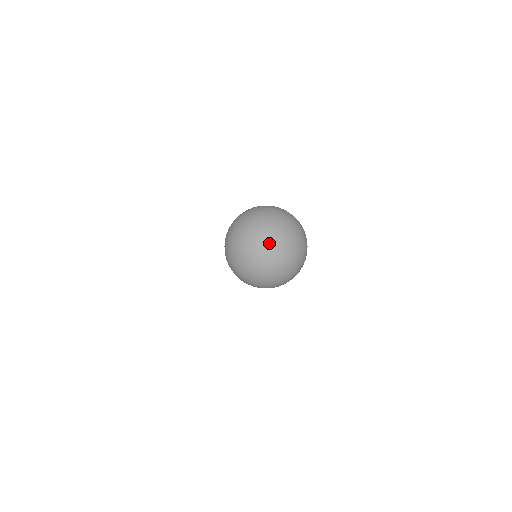
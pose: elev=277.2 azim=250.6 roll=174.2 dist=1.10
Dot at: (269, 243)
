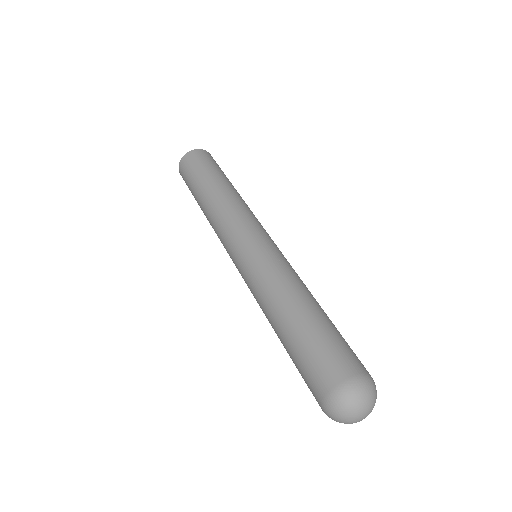
Dot at: (364, 417)
